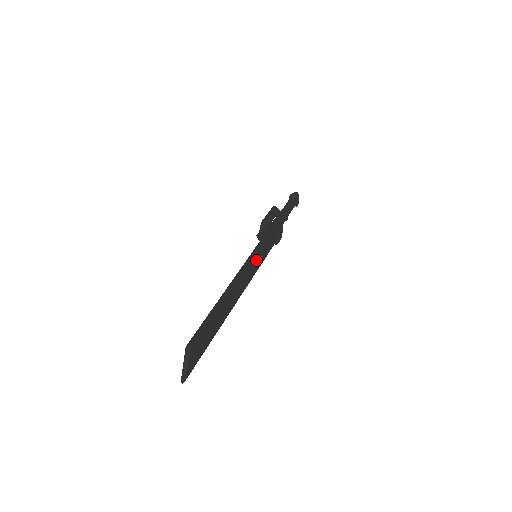
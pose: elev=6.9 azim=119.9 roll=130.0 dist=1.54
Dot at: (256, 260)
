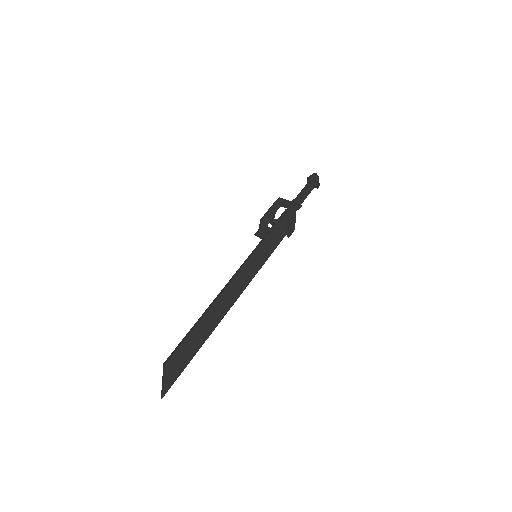
Dot at: (255, 260)
